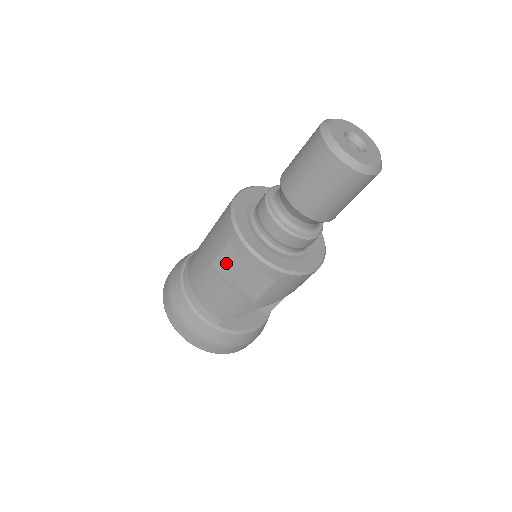
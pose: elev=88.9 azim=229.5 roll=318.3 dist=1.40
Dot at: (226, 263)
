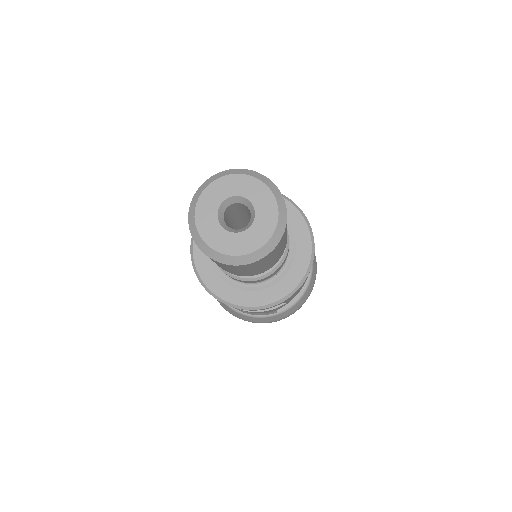
Dot at: occluded
